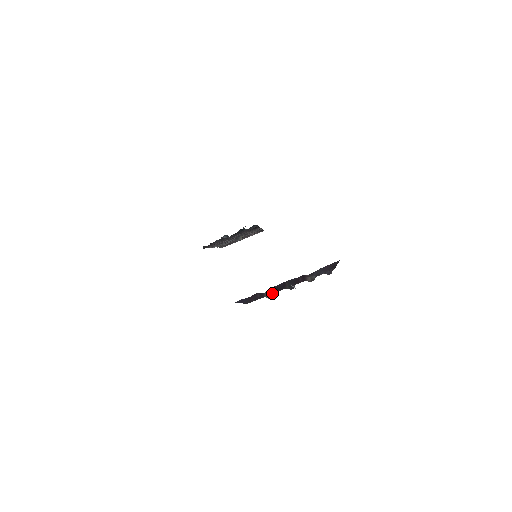
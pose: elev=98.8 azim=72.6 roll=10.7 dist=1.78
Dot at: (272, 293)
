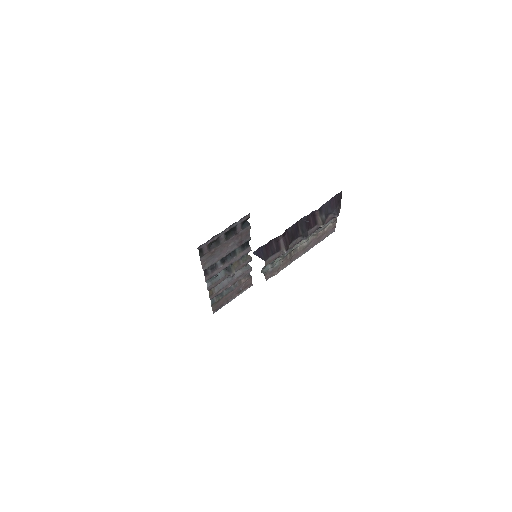
Dot at: (287, 242)
